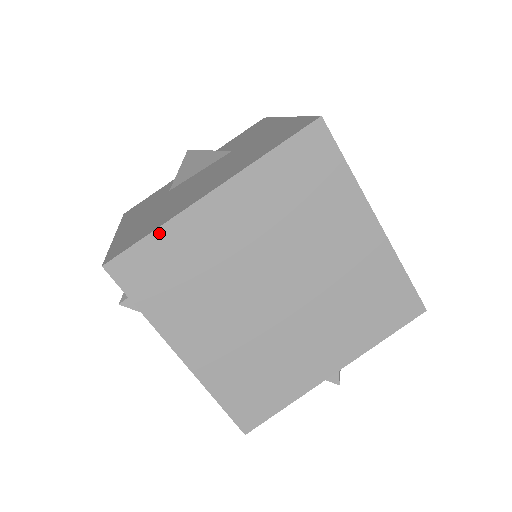
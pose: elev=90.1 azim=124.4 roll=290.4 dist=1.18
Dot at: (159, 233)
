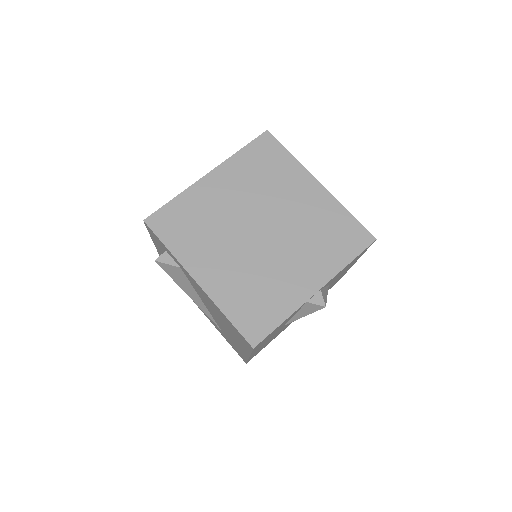
Dot at: (178, 199)
